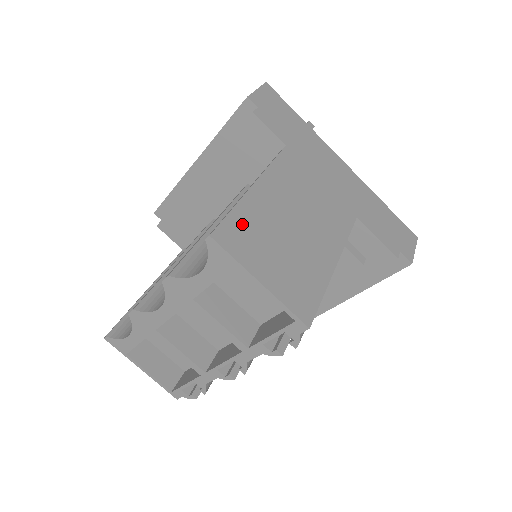
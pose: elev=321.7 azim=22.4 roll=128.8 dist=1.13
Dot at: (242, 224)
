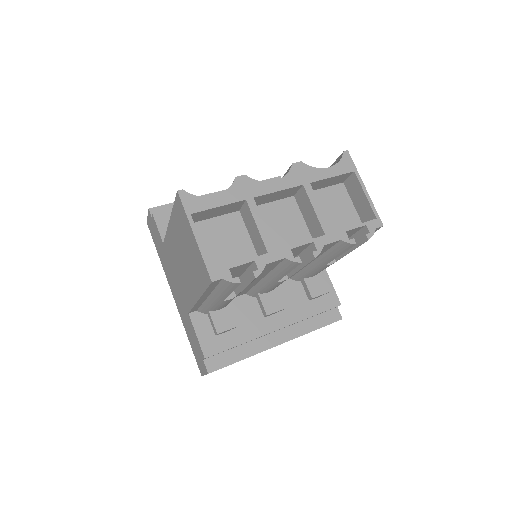
Dot at: occluded
